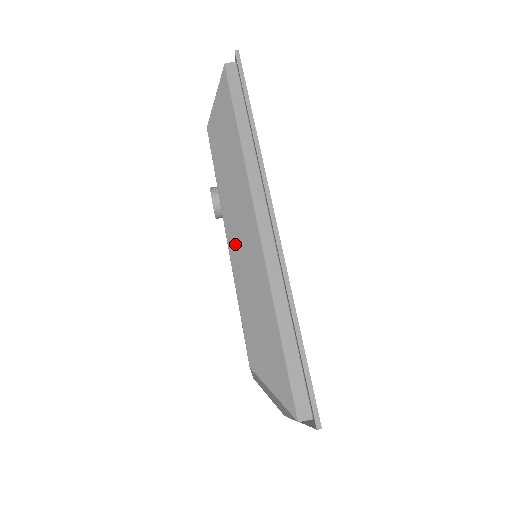
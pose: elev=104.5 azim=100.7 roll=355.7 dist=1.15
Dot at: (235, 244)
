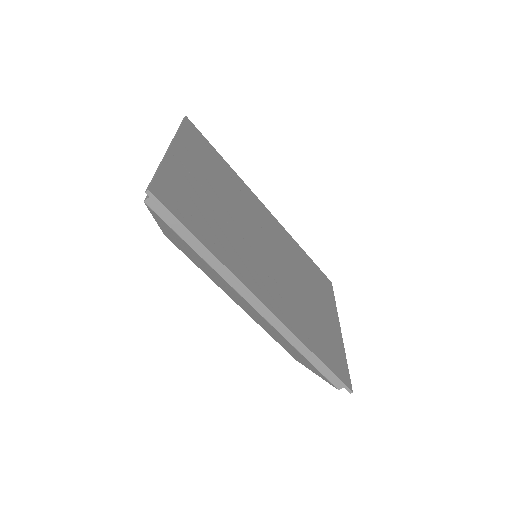
Dot at: (248, 312)
